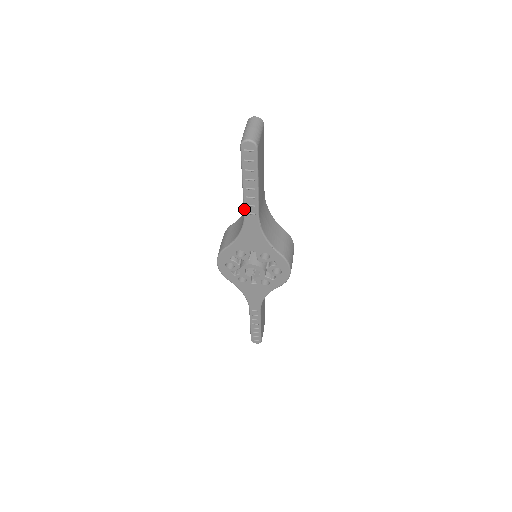
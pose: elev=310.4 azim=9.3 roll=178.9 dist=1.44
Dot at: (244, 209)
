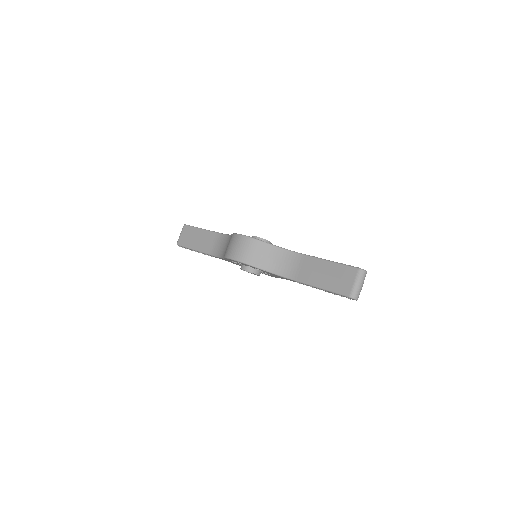
Dot at: (300, 282)
